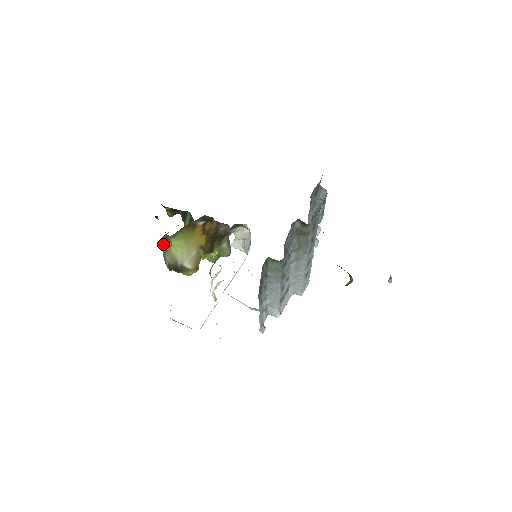
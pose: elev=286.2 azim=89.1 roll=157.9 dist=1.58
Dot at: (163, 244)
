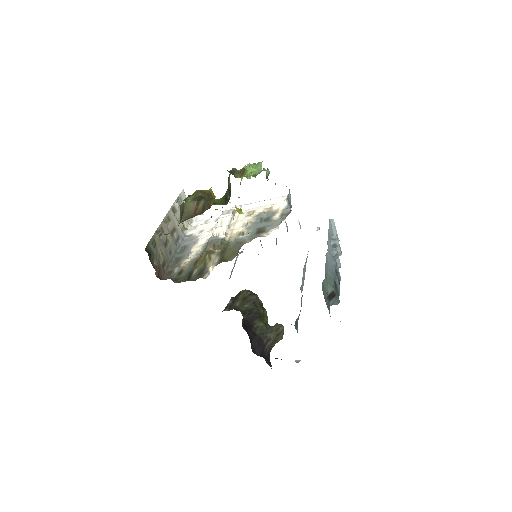
Dot at: (182, 206)
